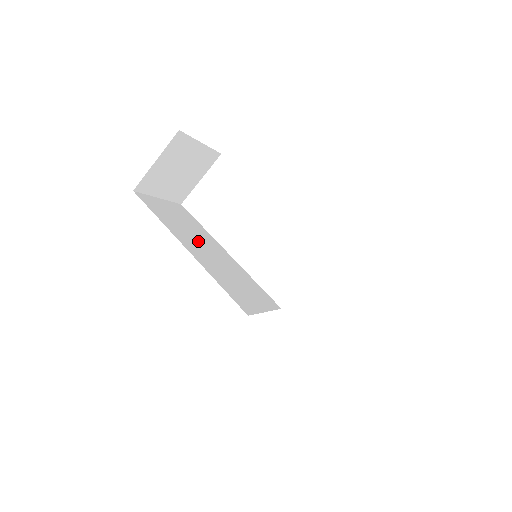
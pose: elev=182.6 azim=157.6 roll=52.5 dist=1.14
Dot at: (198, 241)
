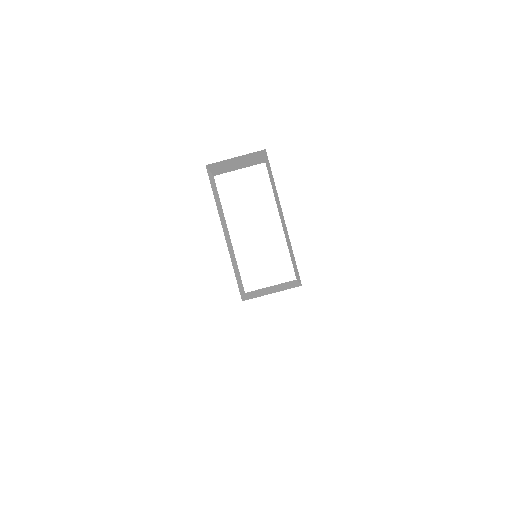
Dot at: (223, 222)
